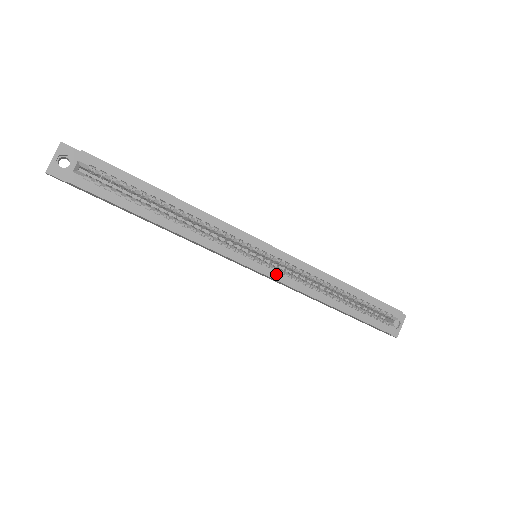
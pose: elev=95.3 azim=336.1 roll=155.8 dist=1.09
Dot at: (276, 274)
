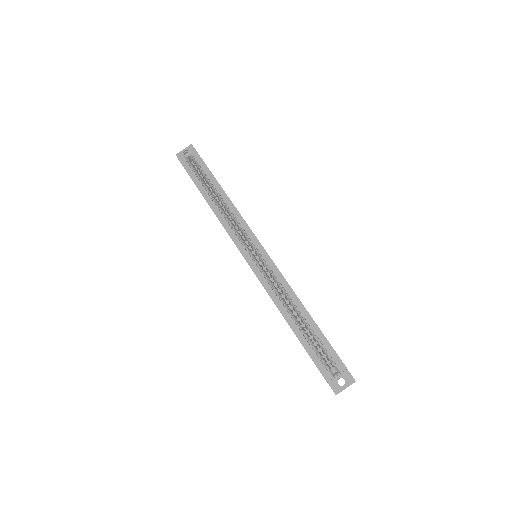
Dot at: (257, 269)
